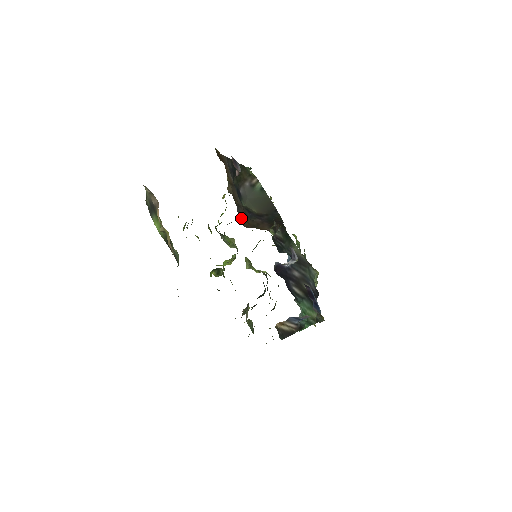
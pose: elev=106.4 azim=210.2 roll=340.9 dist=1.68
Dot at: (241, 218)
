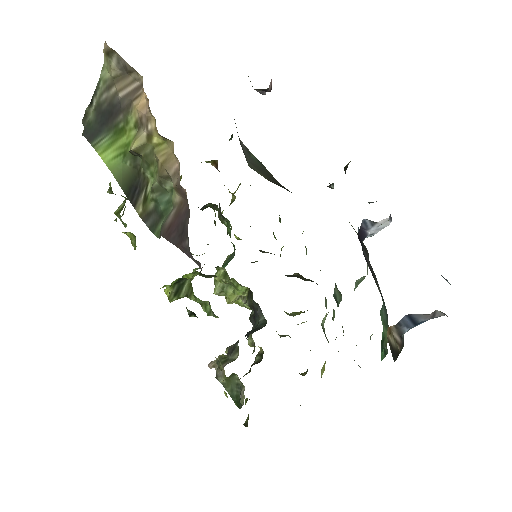
Dot at: occluded
